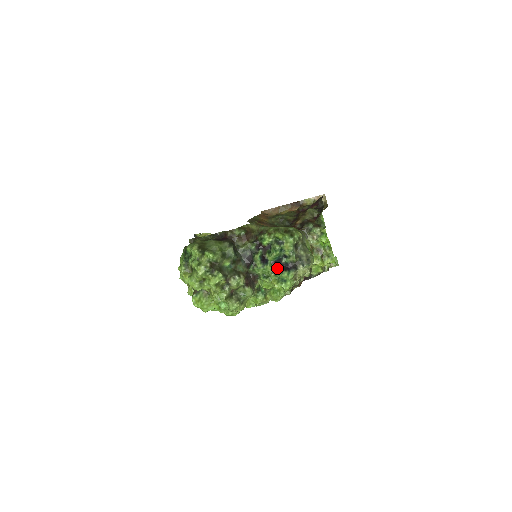
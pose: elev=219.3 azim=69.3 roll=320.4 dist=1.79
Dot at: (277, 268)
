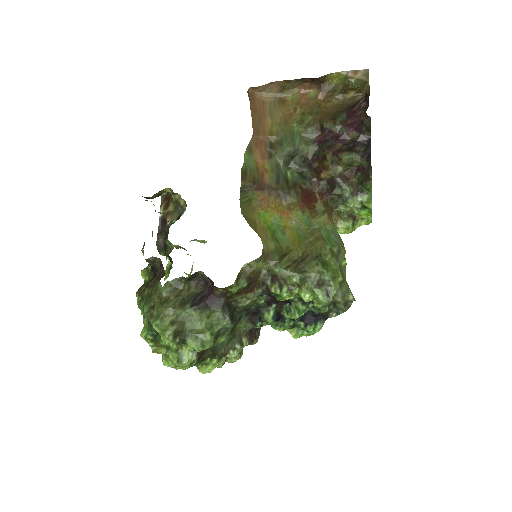
Dot at: (298, 321)
